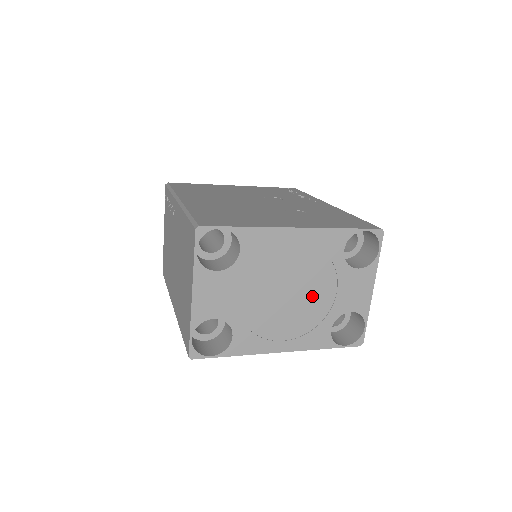
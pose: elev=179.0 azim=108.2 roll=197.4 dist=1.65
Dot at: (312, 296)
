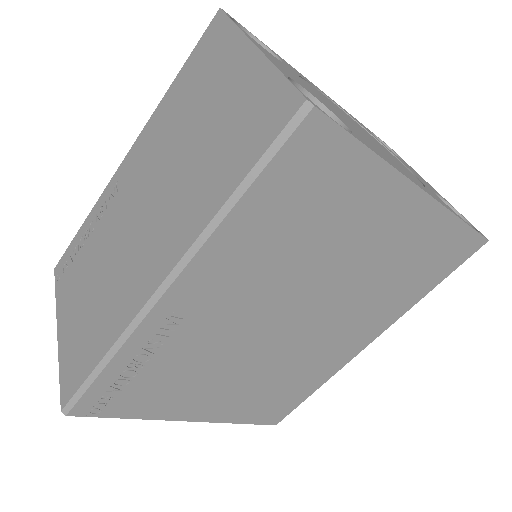
Dot at: occluded
